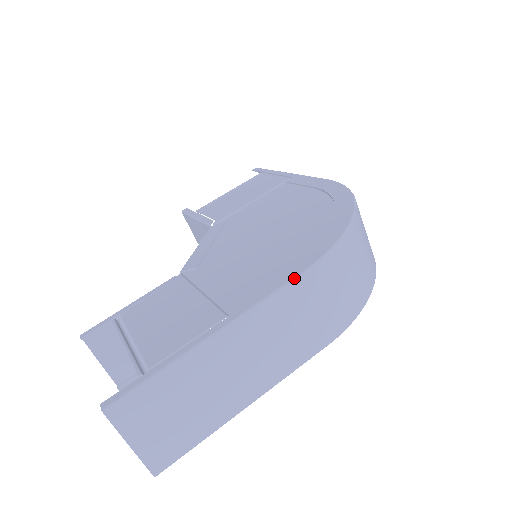
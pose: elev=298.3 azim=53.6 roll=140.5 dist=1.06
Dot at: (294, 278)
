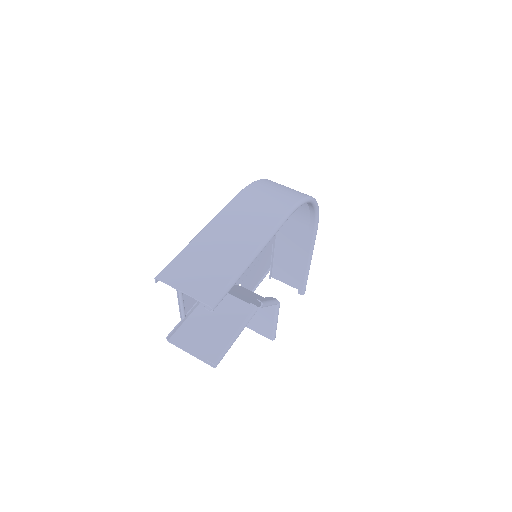
Dot at: (236, 196)
